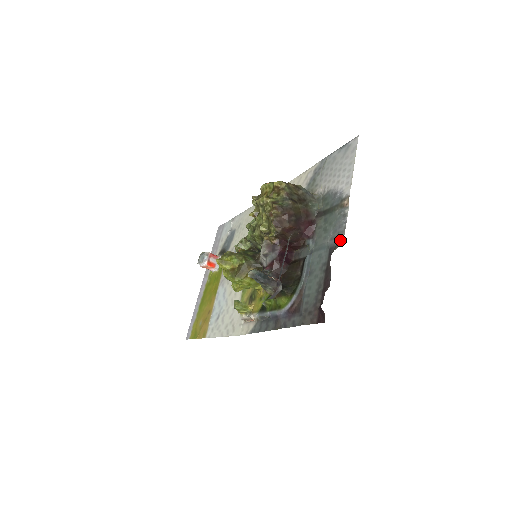
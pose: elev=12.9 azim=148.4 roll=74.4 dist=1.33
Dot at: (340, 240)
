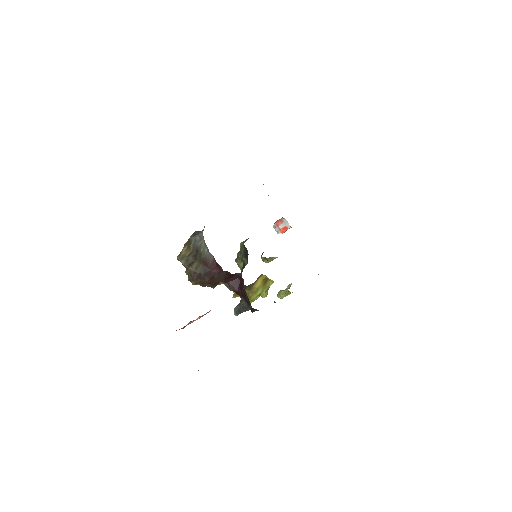
Dot at: occluded
